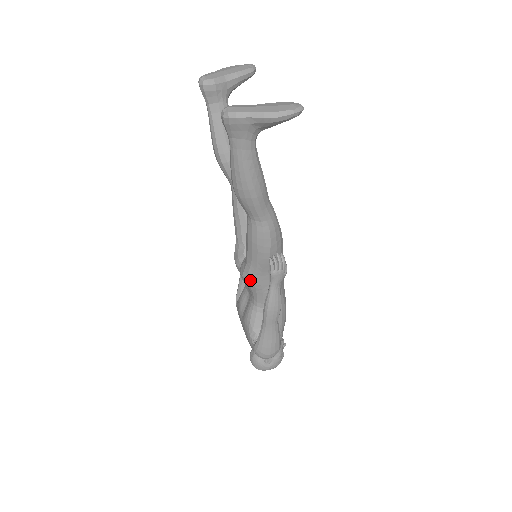
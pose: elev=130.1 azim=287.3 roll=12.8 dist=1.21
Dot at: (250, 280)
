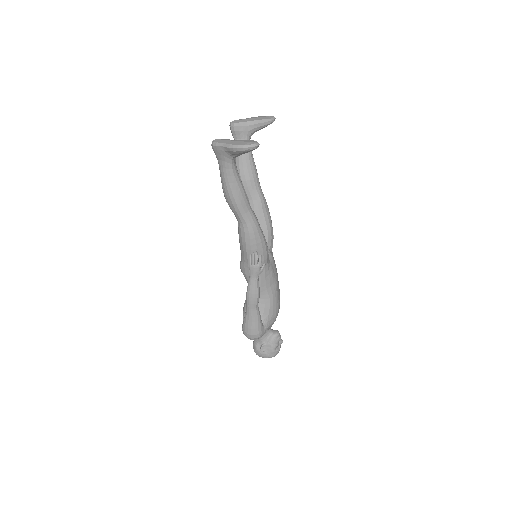
Dot at: (243, 271)
